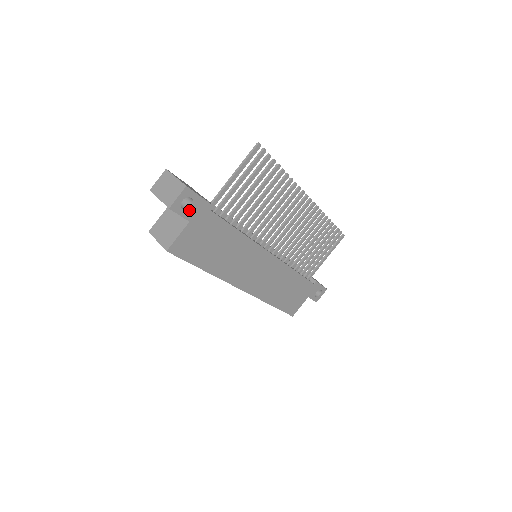
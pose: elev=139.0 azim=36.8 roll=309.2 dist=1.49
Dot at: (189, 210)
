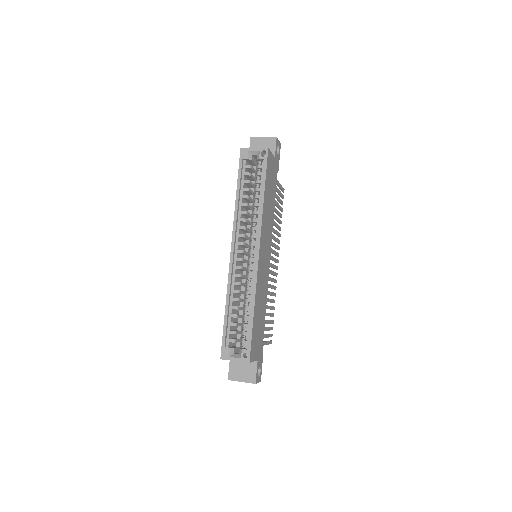
Dot at: occluded
